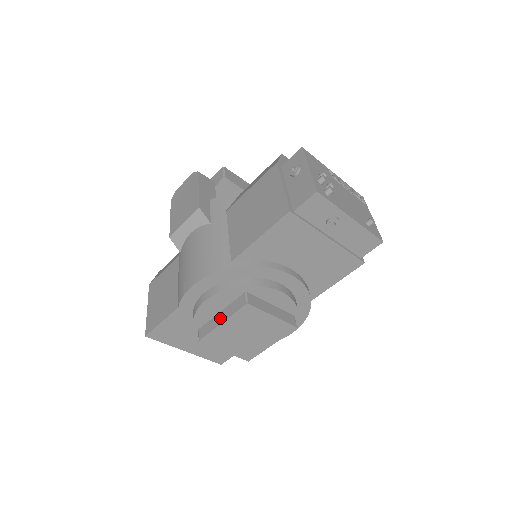
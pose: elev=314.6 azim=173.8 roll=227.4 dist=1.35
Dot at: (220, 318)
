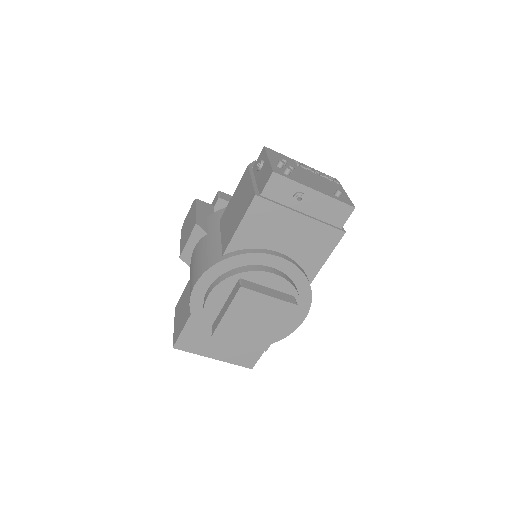
Dot at: (224, 309)
